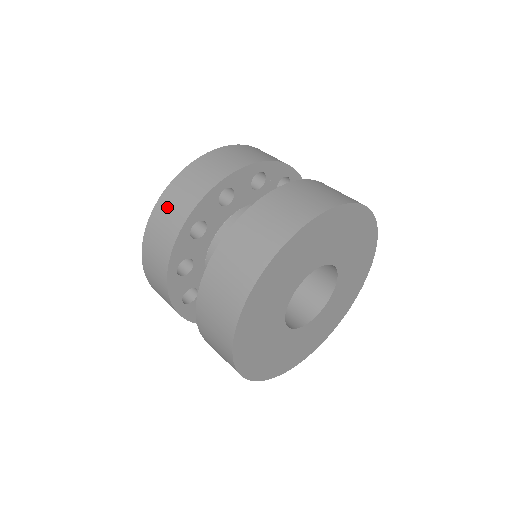
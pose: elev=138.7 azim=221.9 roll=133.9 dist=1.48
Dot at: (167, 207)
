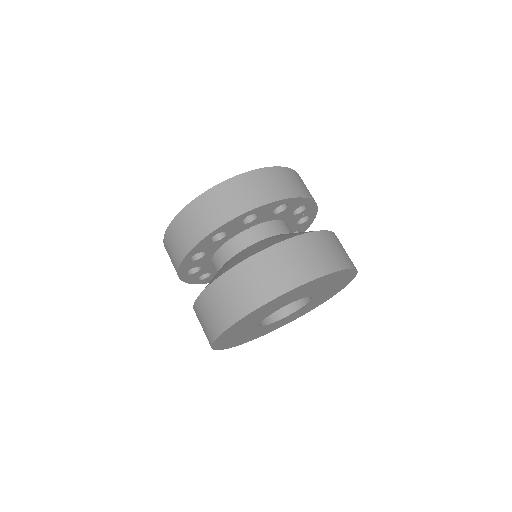
Dot at: (240, 188)
